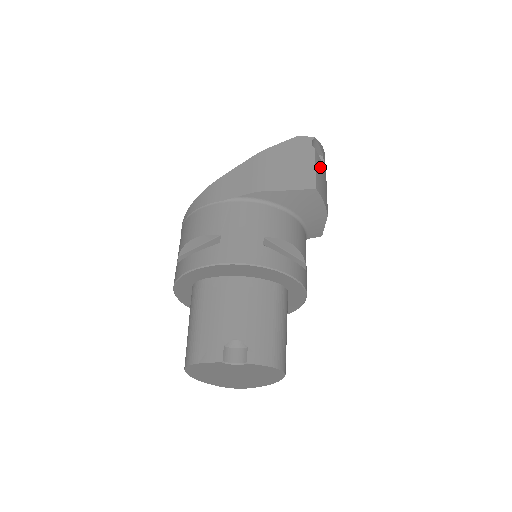
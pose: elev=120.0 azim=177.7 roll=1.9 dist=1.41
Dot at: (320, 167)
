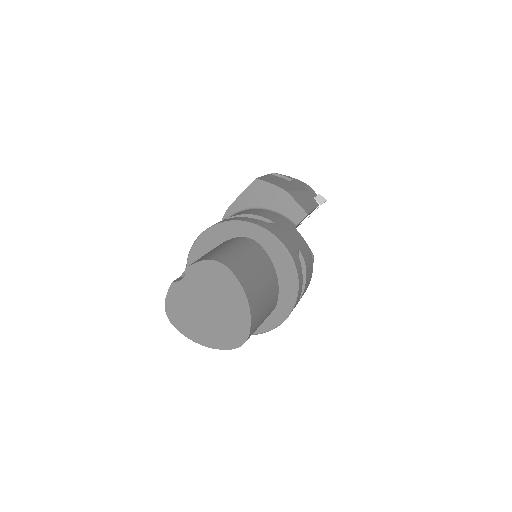
Dot at: (276, 178)
